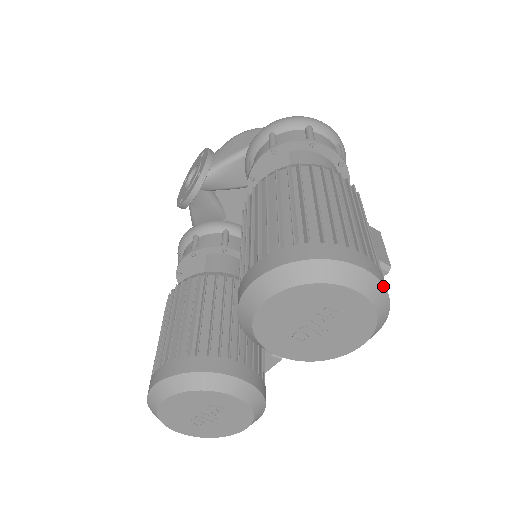
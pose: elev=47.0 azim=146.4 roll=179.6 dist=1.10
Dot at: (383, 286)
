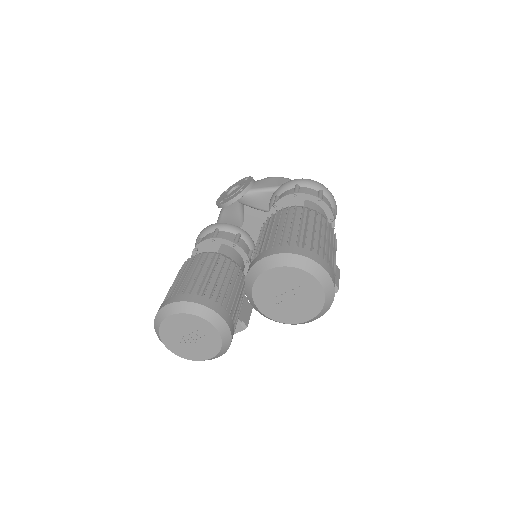
Dot at: (334, 288)
